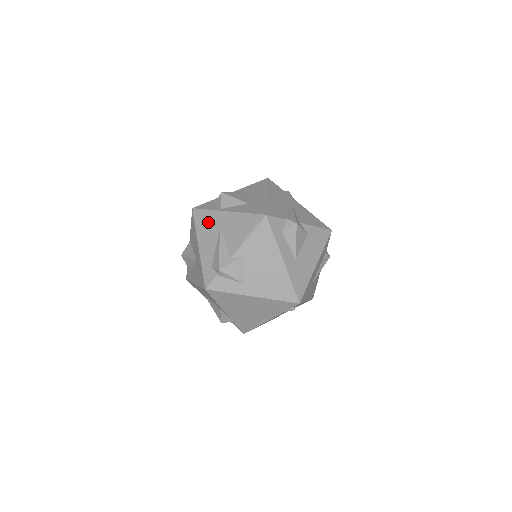
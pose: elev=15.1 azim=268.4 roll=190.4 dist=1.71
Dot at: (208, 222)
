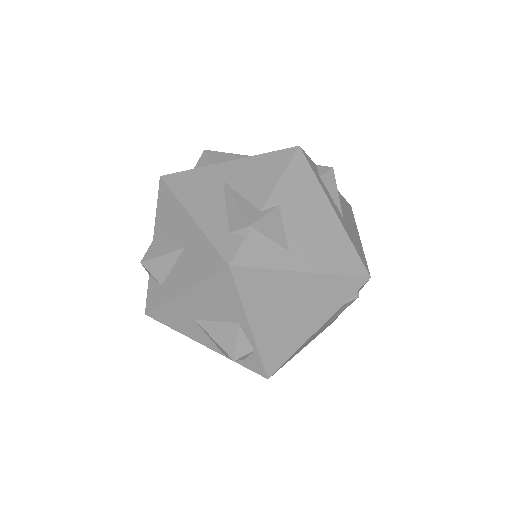
Dot at: (198, 182)
